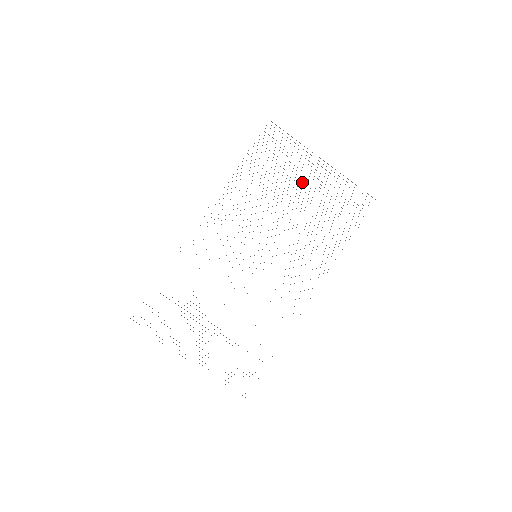
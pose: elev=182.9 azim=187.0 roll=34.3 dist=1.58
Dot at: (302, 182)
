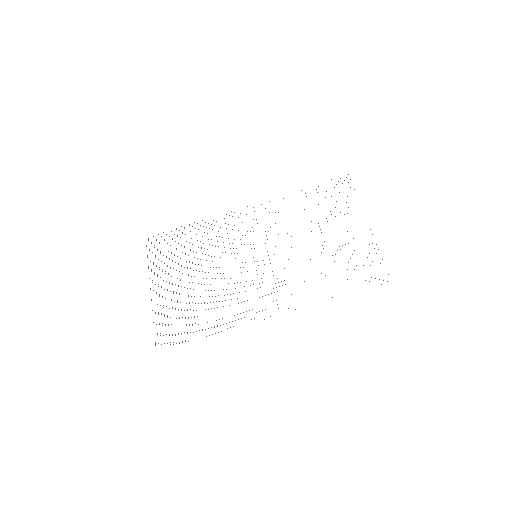
Dot at: occluded
